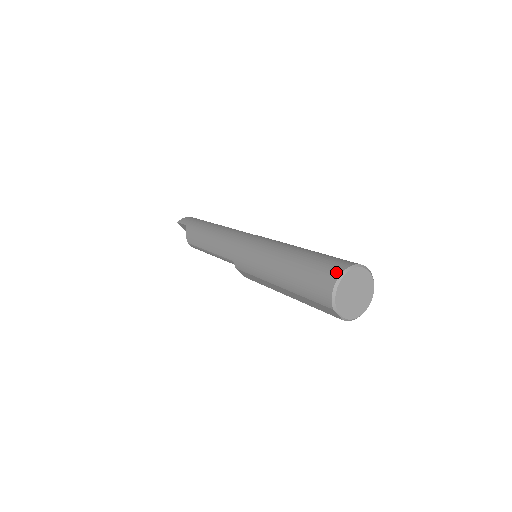
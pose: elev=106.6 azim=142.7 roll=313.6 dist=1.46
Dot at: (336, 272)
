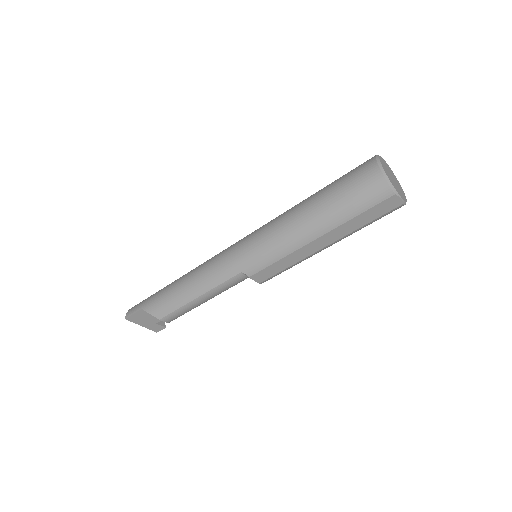
Dot at: (371, 166)
